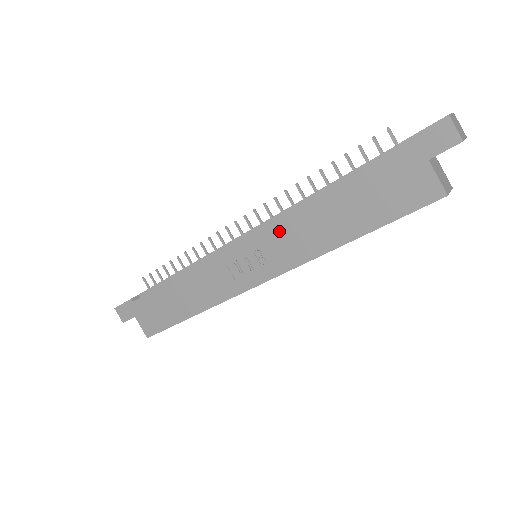
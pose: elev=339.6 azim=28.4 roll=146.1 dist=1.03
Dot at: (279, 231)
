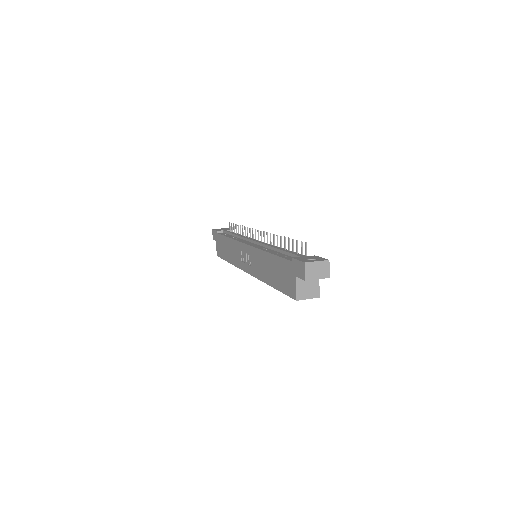
Dot at: (256, 254)
